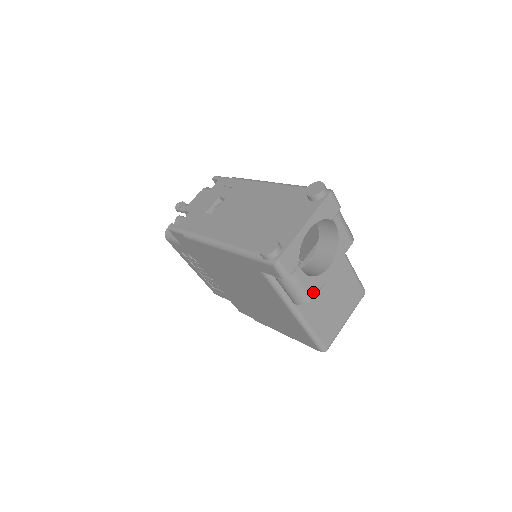
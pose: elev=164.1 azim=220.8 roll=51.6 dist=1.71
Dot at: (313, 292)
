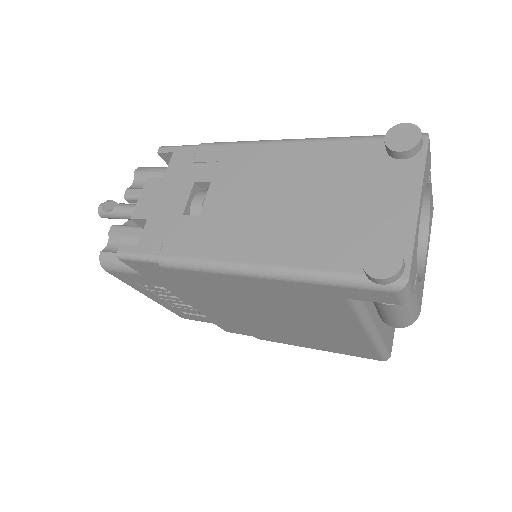
Dot at: (420, 302)
